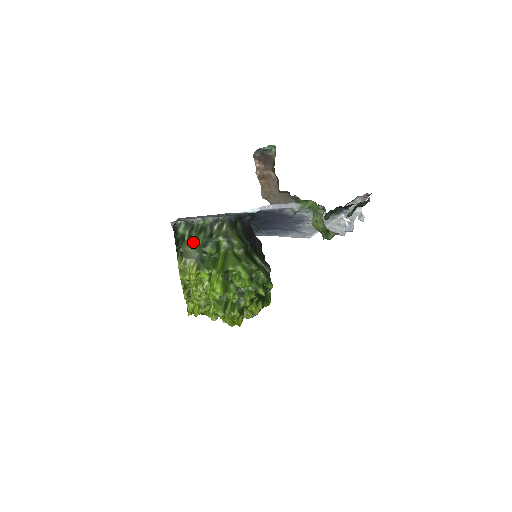
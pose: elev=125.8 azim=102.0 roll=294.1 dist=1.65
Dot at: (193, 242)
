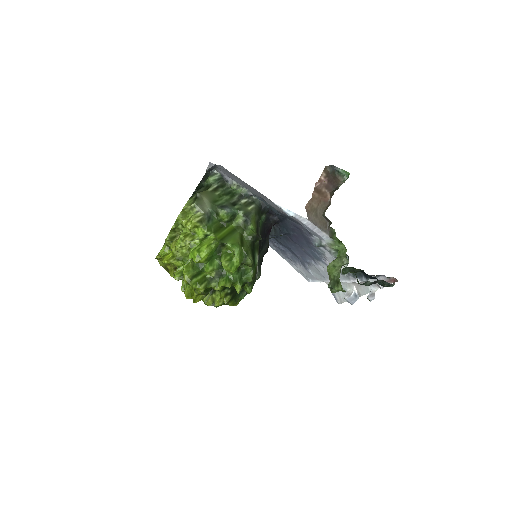
Dot at: (214, 197)
